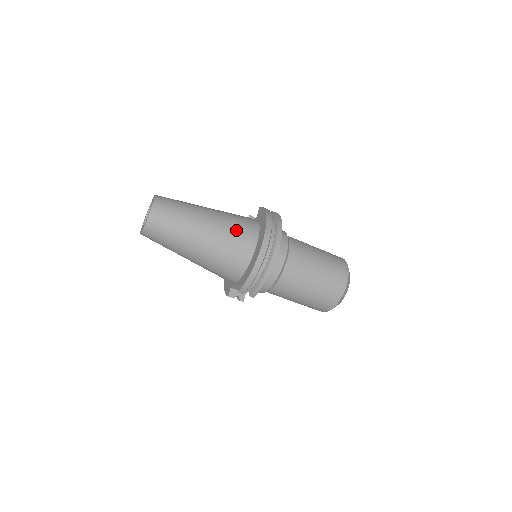
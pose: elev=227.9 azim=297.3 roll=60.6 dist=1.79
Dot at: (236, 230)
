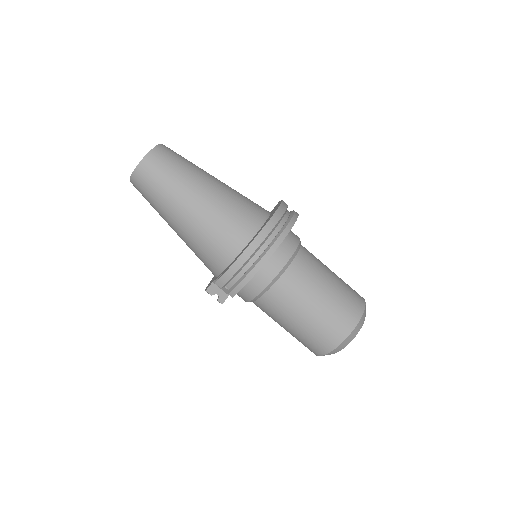
Dot at: (238, 209)
